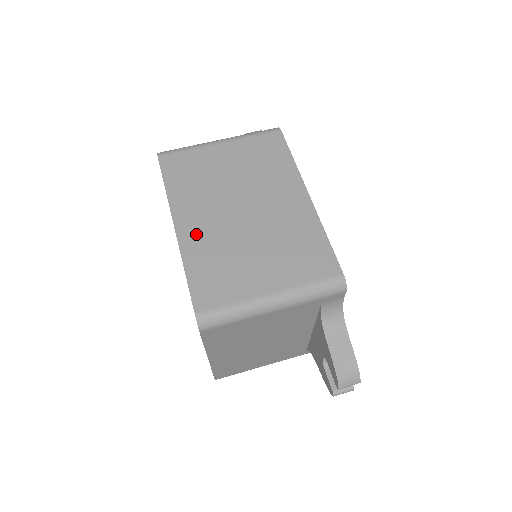
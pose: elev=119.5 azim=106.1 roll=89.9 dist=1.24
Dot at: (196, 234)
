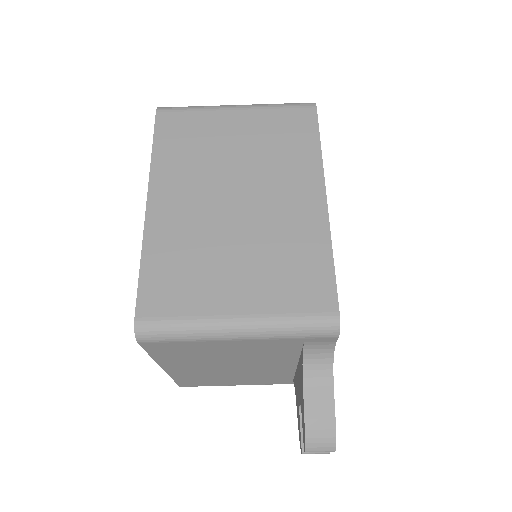
Dot at: (169, 218)
